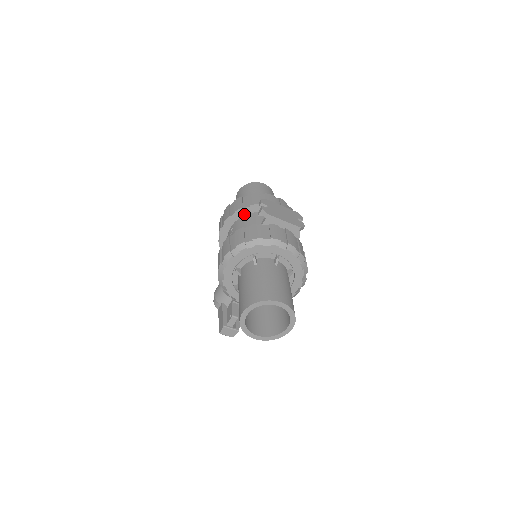
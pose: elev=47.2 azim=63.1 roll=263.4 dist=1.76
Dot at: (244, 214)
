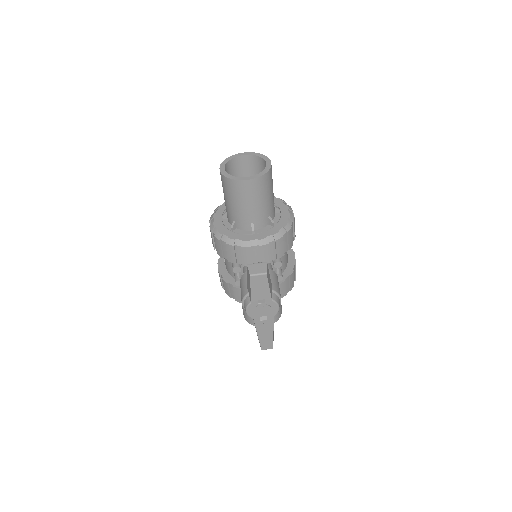
Dot at: occluded
